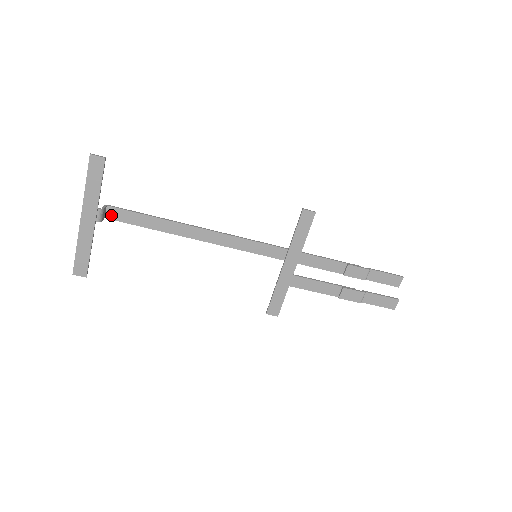
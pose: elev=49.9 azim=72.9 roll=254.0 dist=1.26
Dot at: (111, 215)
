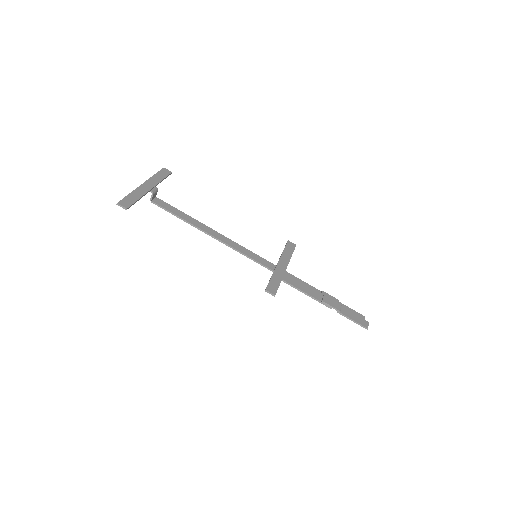
Dot at: (156, 202)
